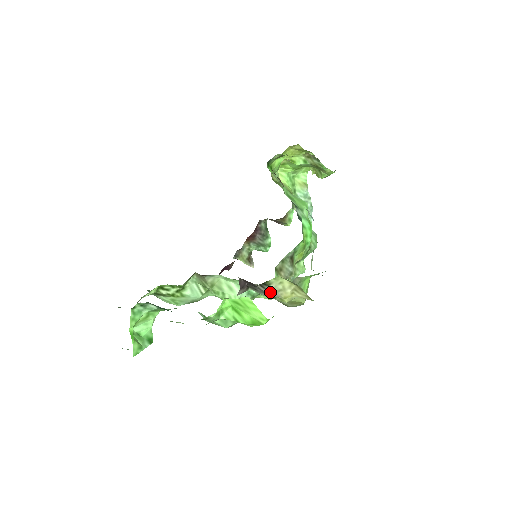
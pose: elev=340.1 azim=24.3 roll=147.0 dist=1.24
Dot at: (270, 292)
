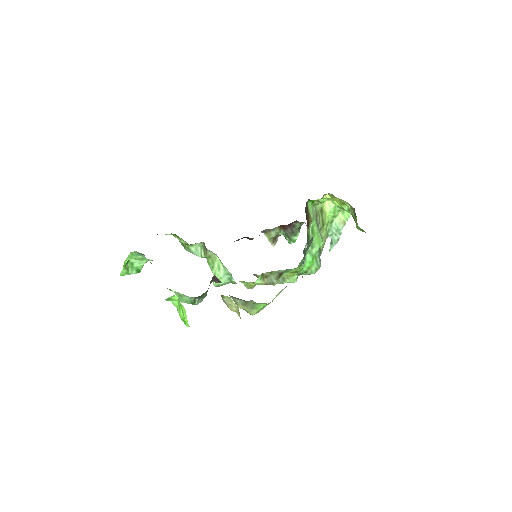
Dot at: (223, 300)
